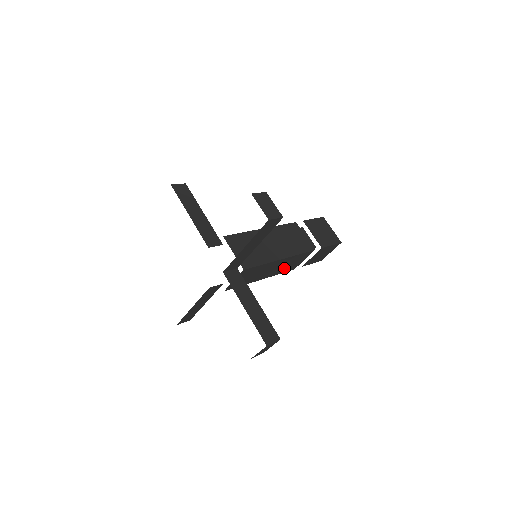
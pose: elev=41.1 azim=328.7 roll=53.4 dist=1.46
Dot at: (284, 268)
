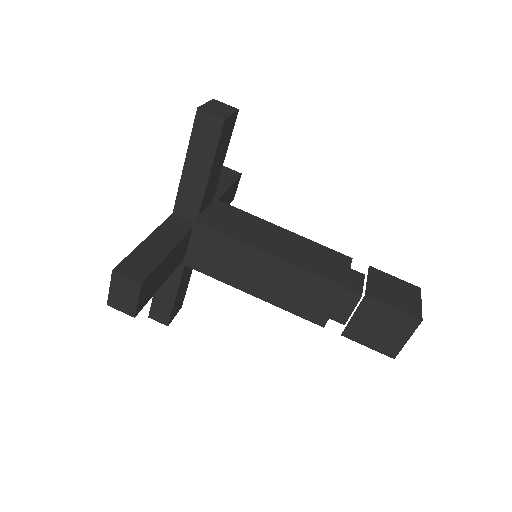
Dot at: (293, 298)
